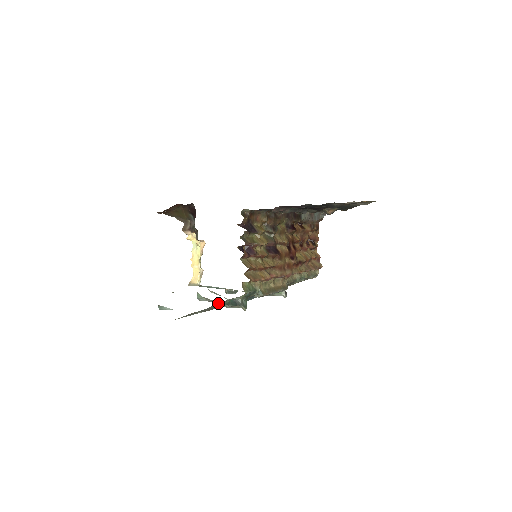
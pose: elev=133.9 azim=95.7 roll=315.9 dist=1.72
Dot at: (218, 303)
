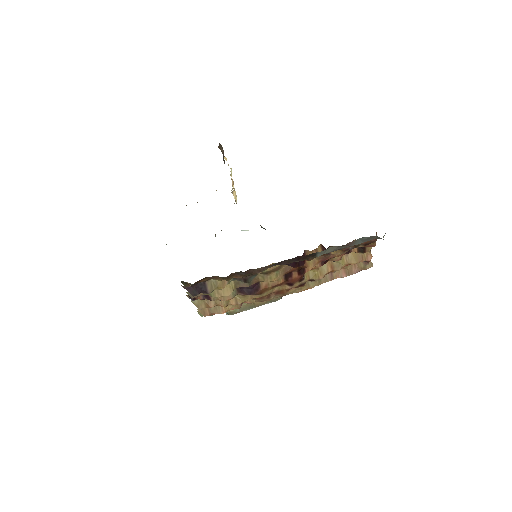
Dot at: occluded
